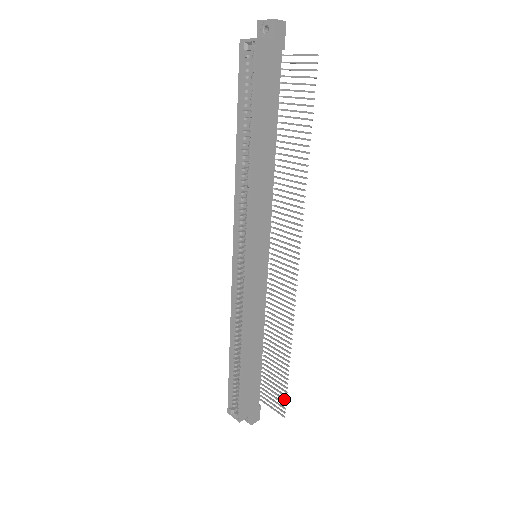
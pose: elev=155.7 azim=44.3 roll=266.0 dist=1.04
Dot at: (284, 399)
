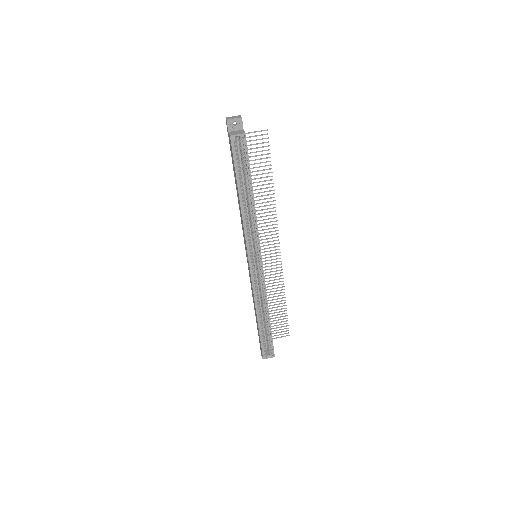
Dot at: occluded
